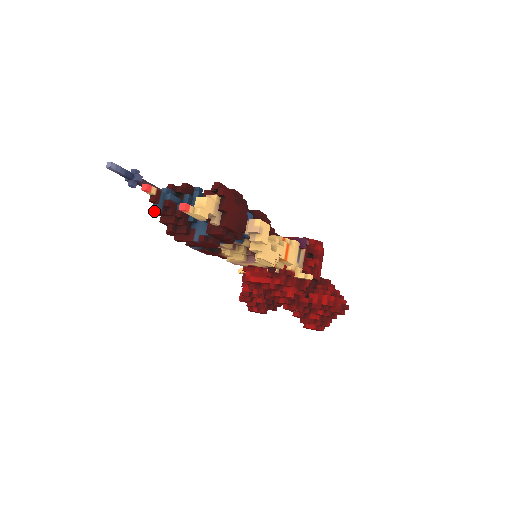
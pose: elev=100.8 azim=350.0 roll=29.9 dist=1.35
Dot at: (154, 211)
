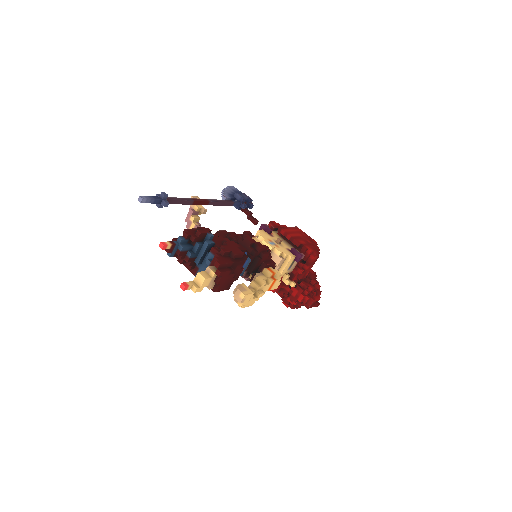
Dot at: occluded
